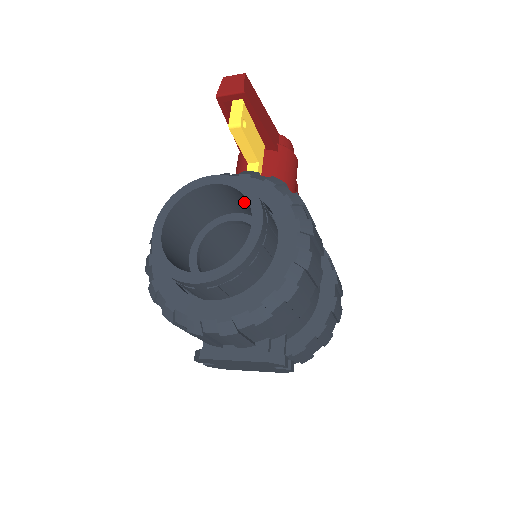
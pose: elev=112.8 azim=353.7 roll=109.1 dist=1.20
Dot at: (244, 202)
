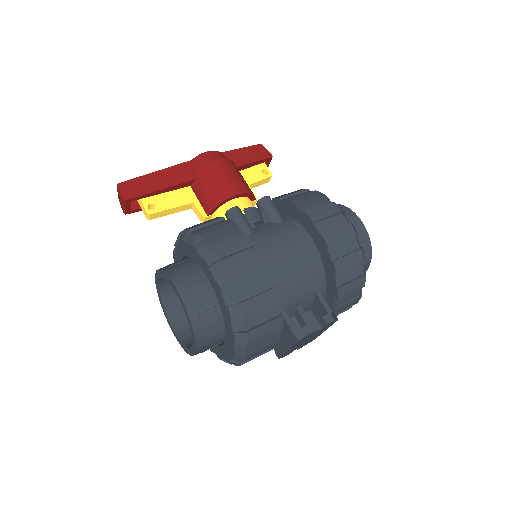
Dot at: occluded
